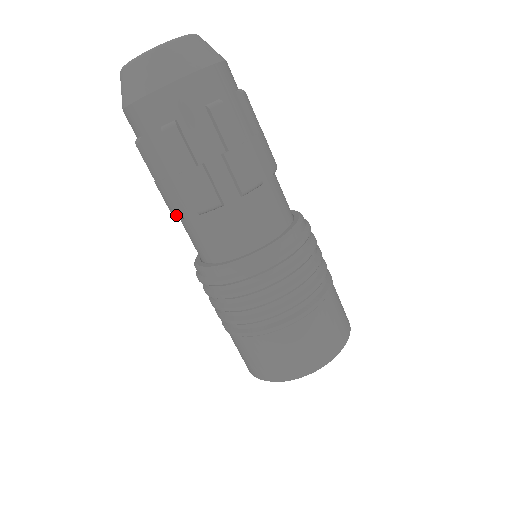
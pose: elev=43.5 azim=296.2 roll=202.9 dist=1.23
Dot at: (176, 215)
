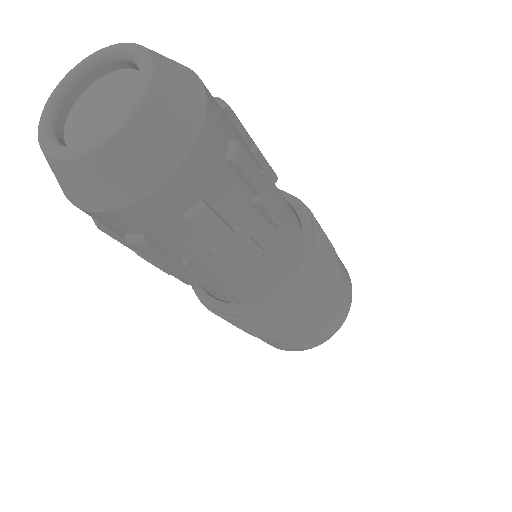
Dot at: occluded
